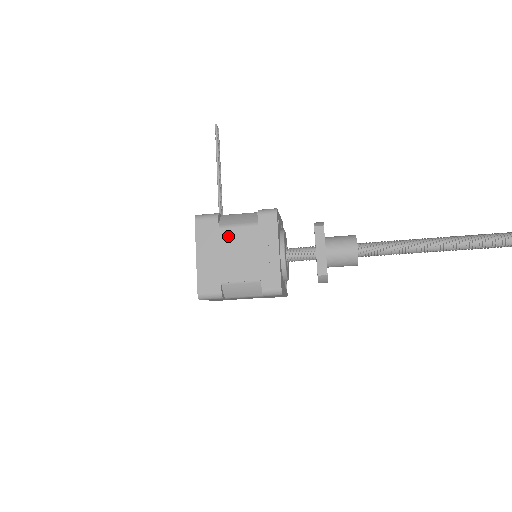
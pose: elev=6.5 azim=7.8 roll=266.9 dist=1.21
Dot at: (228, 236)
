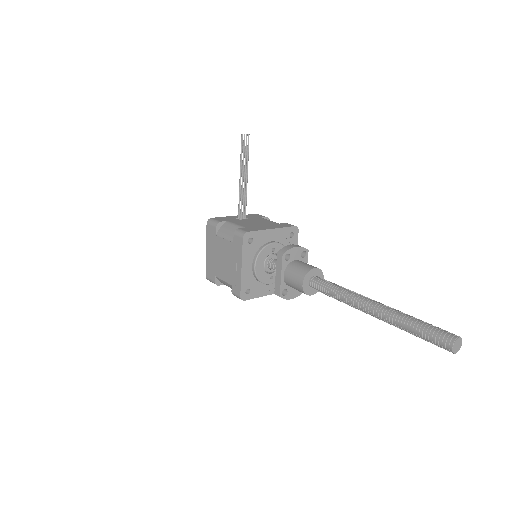
Dot at: (219, 243)
